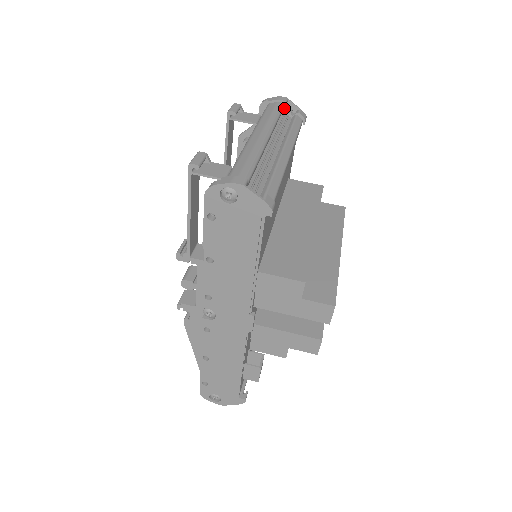
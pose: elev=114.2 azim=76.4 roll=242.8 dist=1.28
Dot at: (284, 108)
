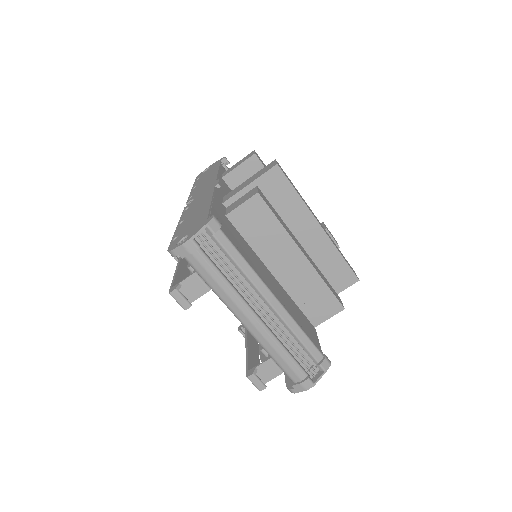
Dot at: occluded
